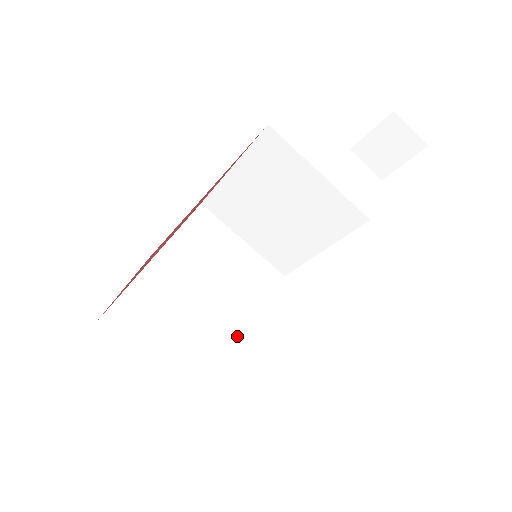
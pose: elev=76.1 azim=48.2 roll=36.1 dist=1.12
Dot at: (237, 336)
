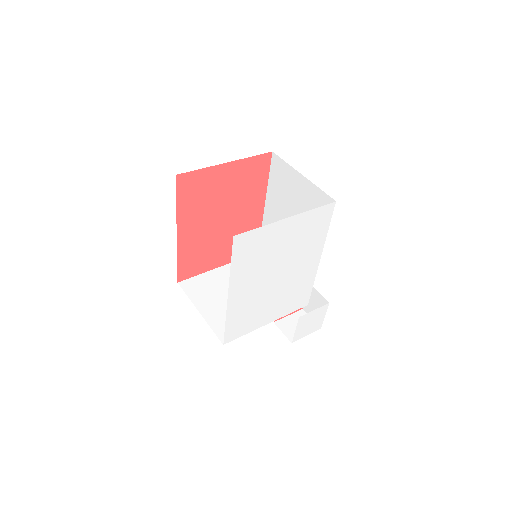
Dot at: occluded
